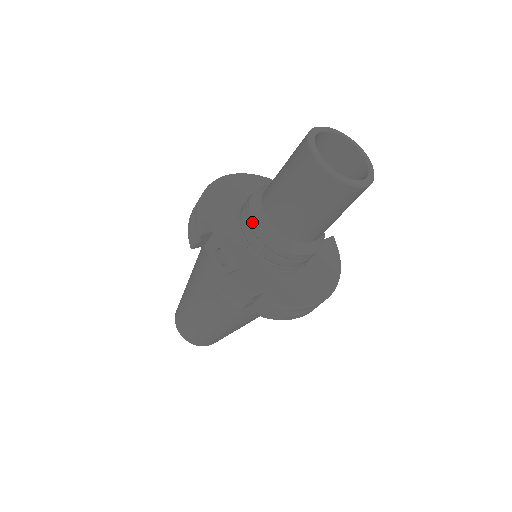
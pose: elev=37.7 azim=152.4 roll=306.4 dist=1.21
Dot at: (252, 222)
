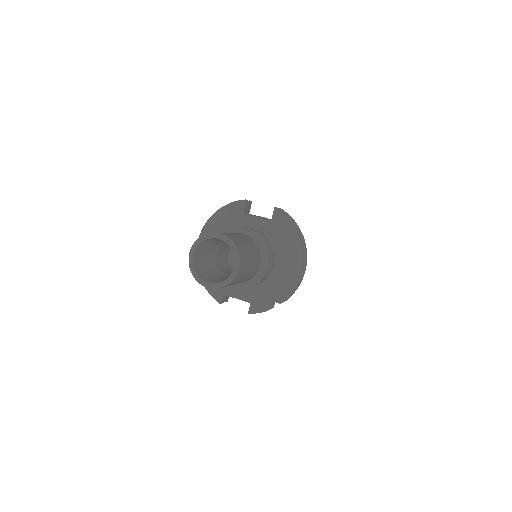
Dot at: occluded
